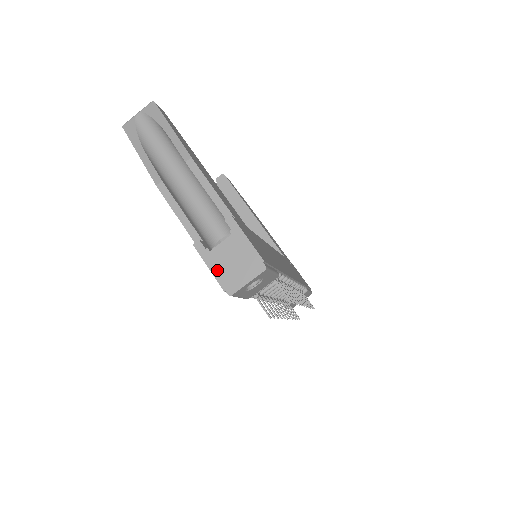
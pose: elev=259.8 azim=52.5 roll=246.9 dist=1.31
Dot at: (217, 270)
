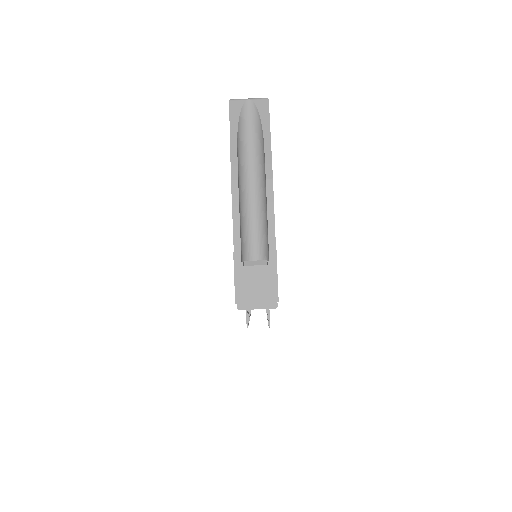
Dot at: (240, 284)
